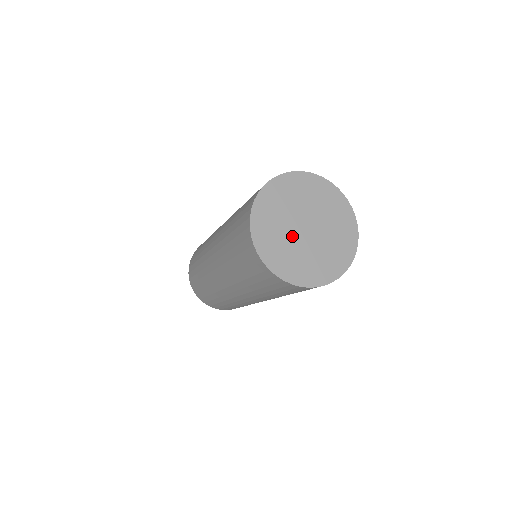
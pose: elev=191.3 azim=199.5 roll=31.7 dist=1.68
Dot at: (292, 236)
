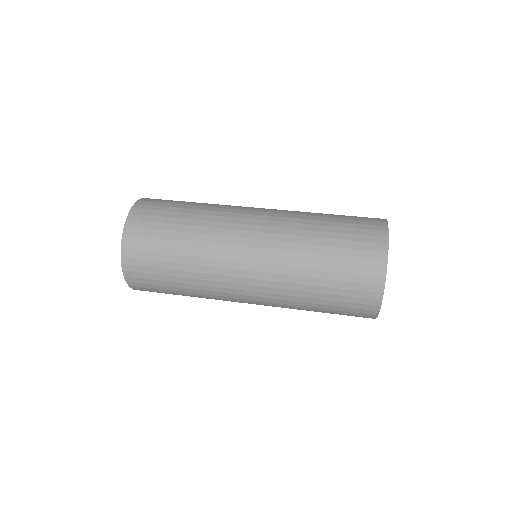
Dot at: occluded
